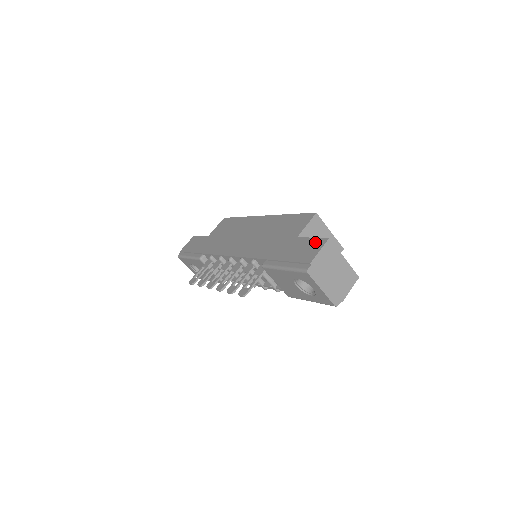
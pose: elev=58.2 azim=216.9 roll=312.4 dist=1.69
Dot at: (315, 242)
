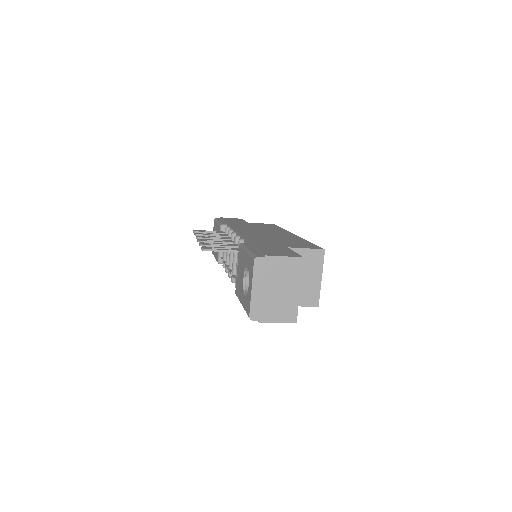
Dot at: (291, 253)
